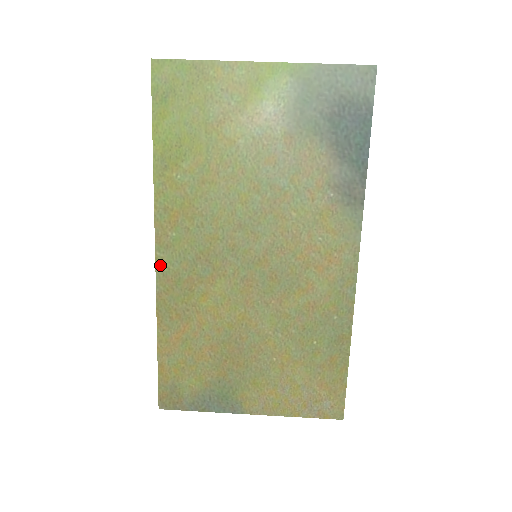
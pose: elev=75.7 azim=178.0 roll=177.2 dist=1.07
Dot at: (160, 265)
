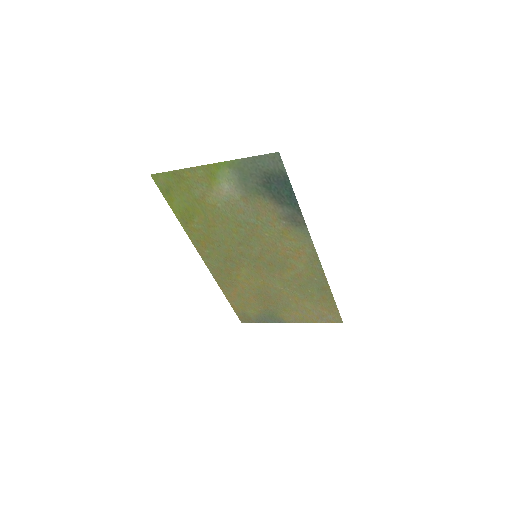
Dot at: (208, 265)
